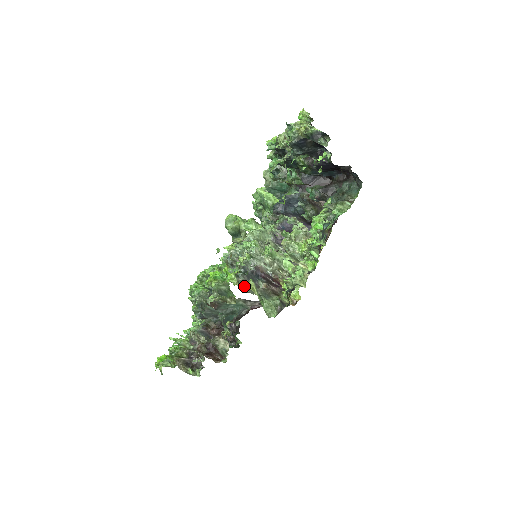
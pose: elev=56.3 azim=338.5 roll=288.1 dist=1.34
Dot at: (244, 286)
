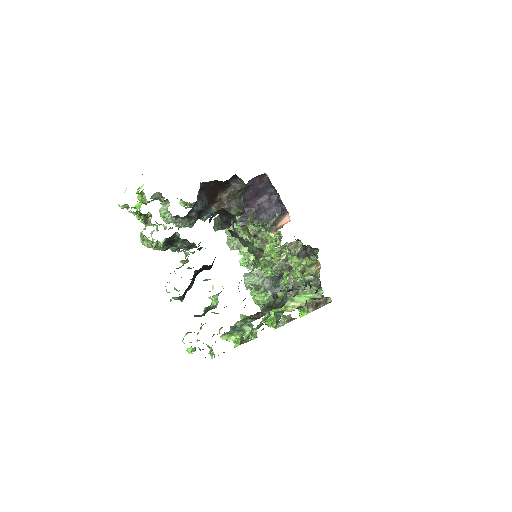
Dot at: occluded
